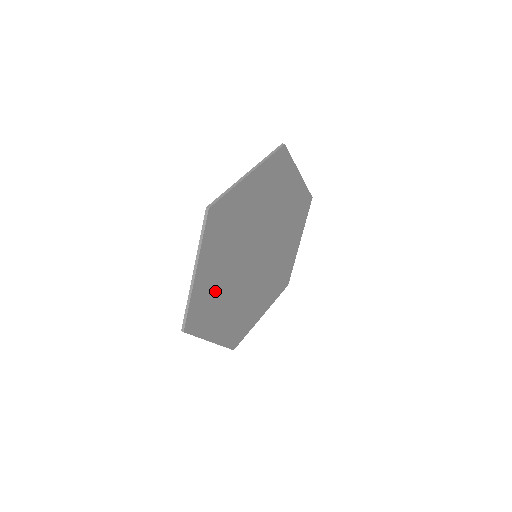
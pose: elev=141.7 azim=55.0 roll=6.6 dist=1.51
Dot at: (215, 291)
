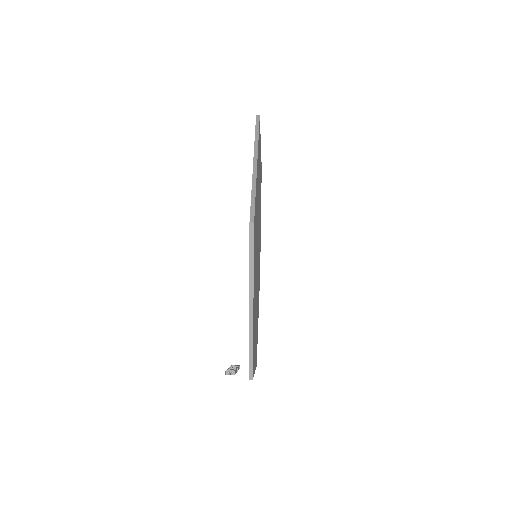
Dot at: (256, 226)
